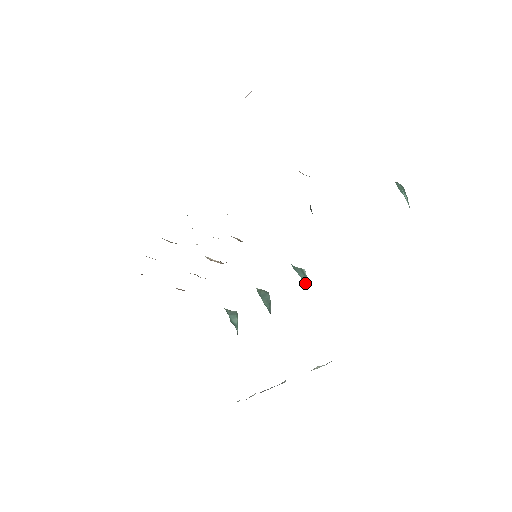
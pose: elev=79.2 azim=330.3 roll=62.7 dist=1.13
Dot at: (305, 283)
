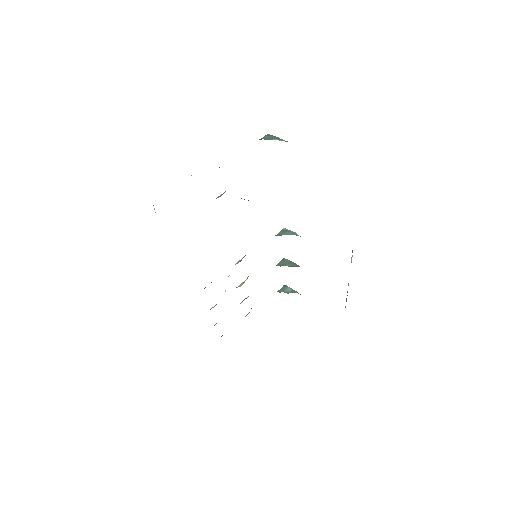
Dot at: (293, 234)
